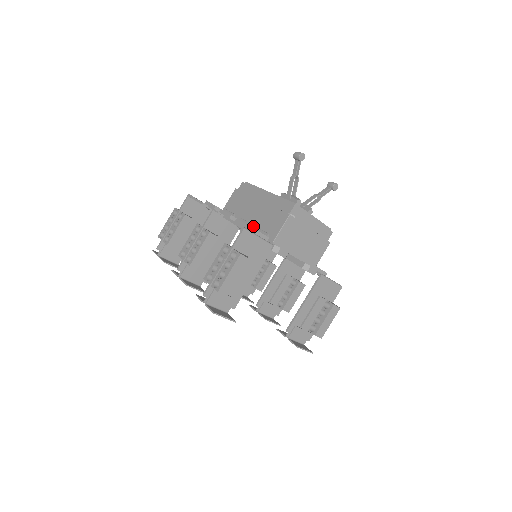
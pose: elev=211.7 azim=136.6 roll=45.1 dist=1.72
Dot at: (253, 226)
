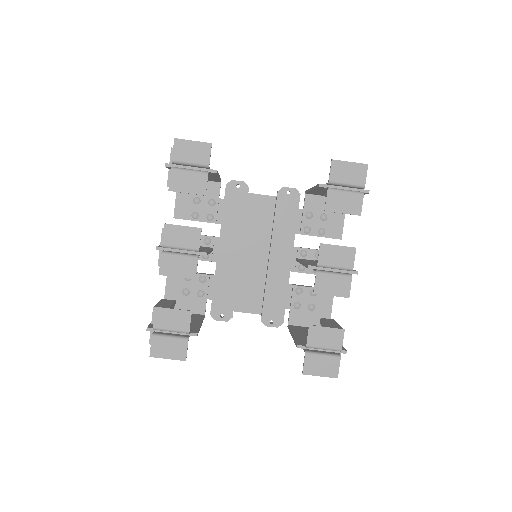
Dot at: occluded
